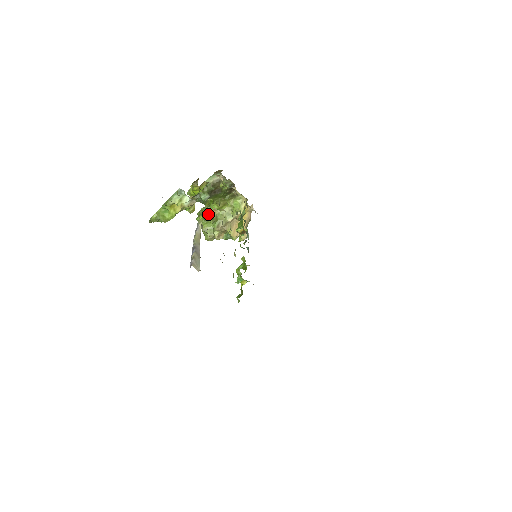
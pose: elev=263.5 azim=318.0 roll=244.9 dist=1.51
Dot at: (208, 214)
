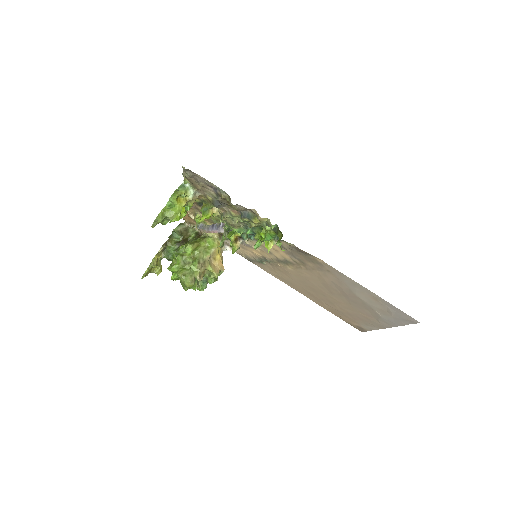
Dot at: (208, 212)
